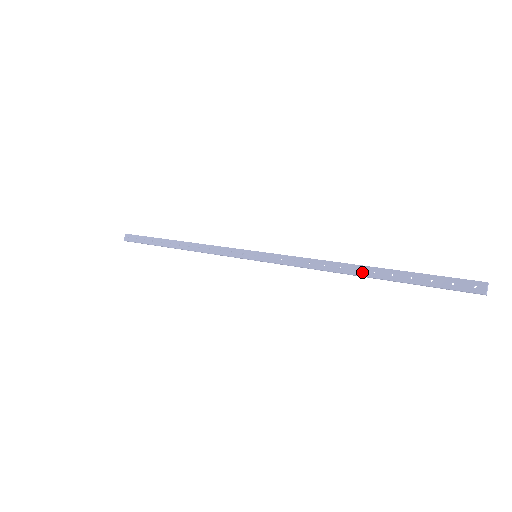
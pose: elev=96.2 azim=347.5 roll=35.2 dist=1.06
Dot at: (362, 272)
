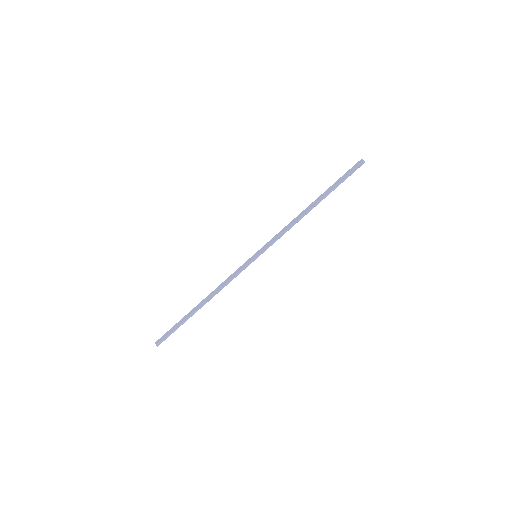
Dot at: (313, 204)
